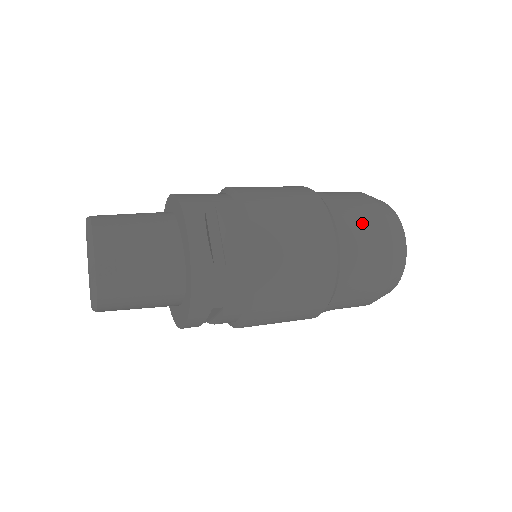
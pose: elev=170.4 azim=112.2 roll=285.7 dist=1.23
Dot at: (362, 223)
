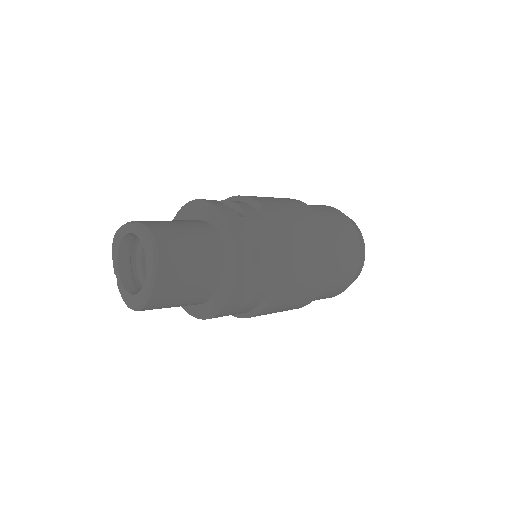
Dot at: (315, 205)
